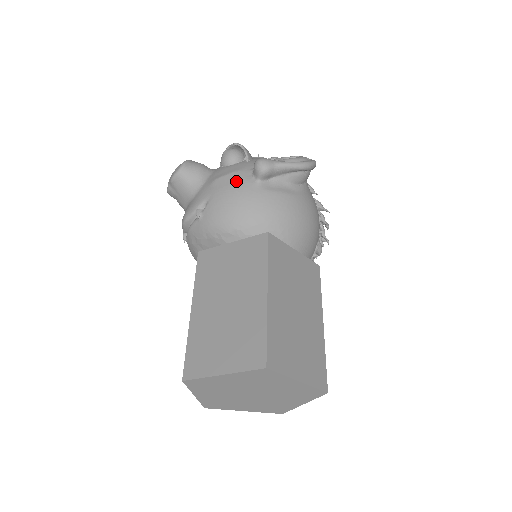
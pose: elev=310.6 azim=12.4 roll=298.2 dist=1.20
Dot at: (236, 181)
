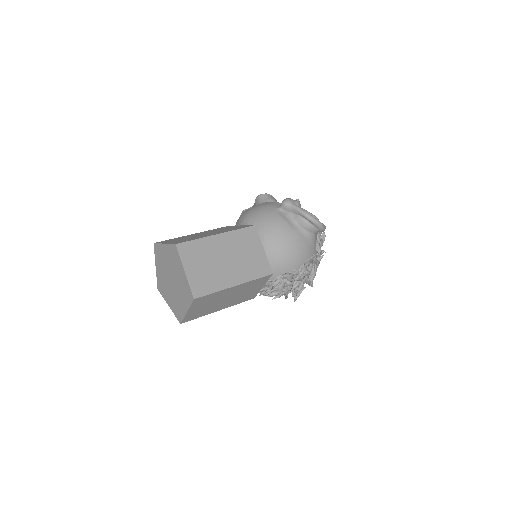
Dot at: (271, 204)
